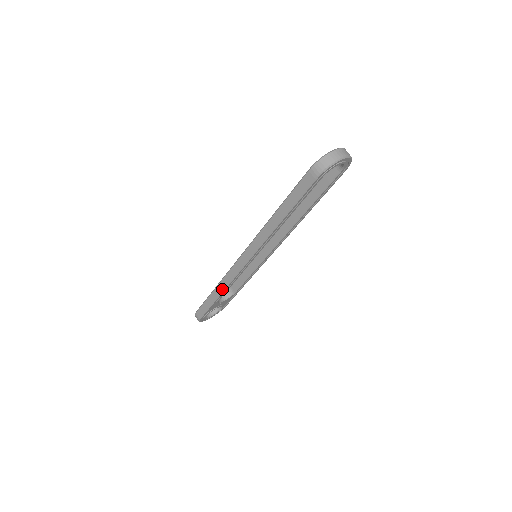
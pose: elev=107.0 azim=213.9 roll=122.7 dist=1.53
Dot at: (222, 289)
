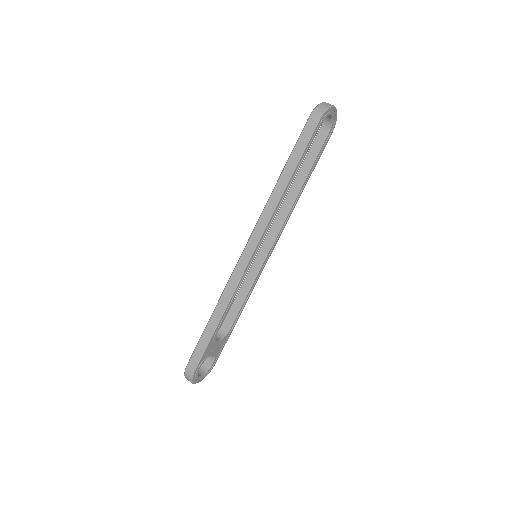
Dot at: (224, 306)
